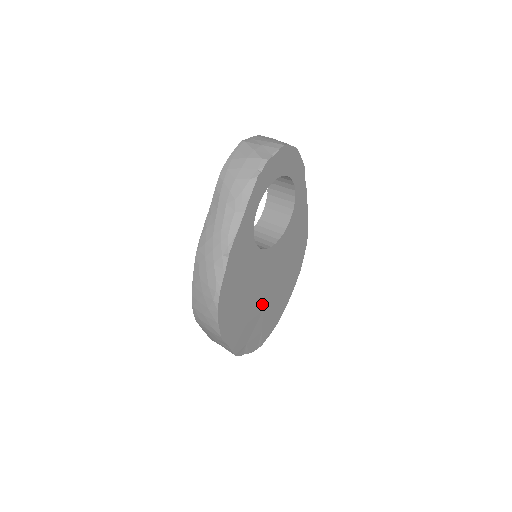
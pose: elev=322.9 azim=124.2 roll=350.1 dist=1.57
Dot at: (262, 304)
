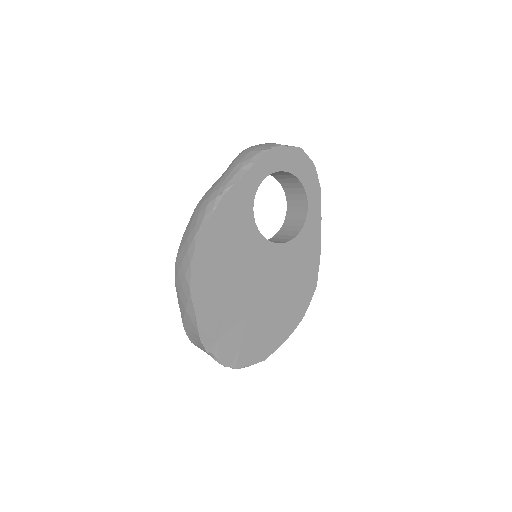
Dot at: (248, 305)
